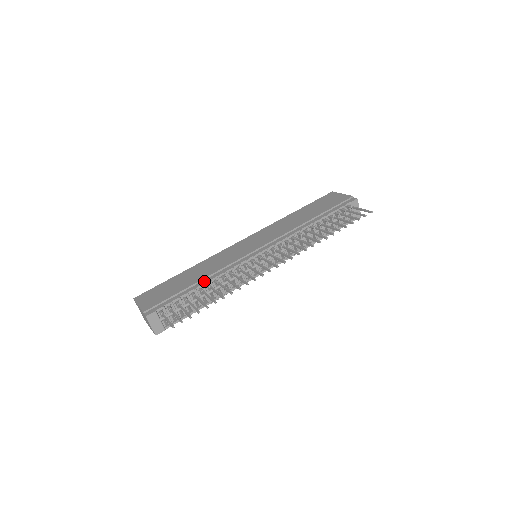
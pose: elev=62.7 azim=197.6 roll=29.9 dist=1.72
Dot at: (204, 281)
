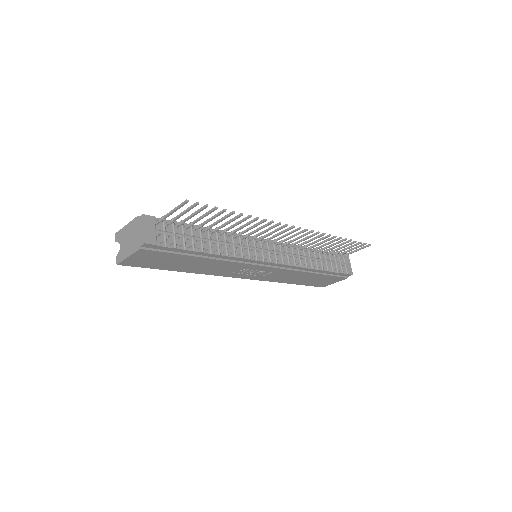
Dot at: (209, 229)
